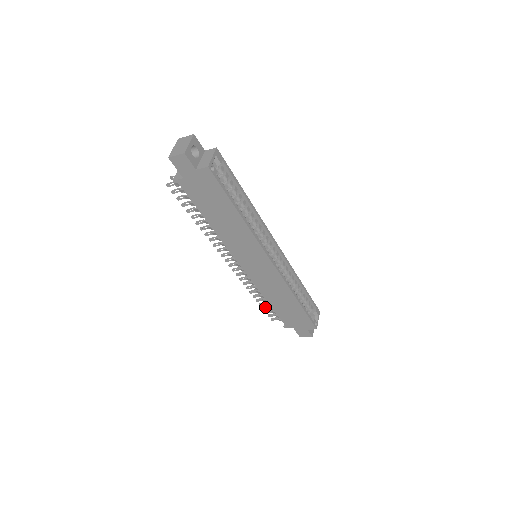
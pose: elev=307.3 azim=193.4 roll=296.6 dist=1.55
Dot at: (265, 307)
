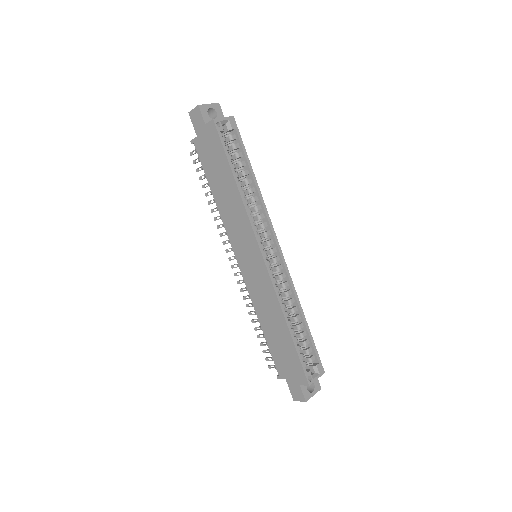
Dot at: (263, 342)
